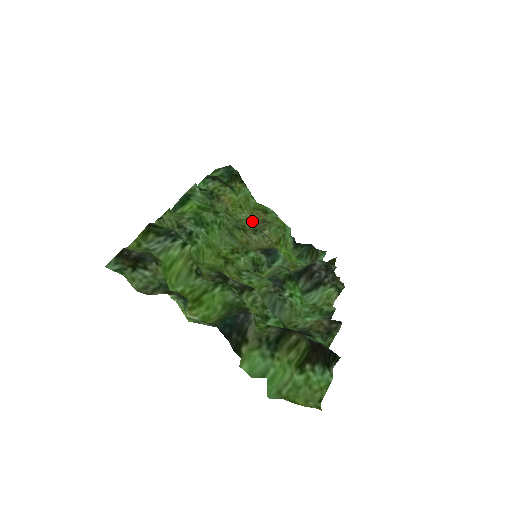
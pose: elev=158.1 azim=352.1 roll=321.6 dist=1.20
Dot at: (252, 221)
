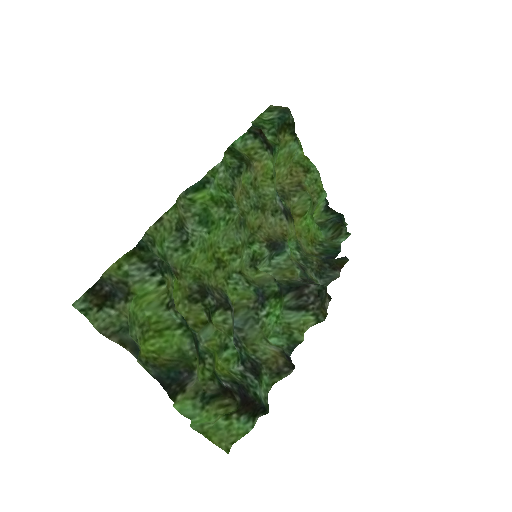
Dot at: (287, 179)
